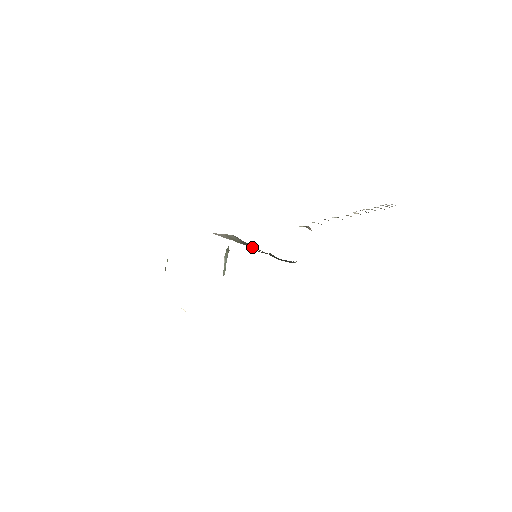
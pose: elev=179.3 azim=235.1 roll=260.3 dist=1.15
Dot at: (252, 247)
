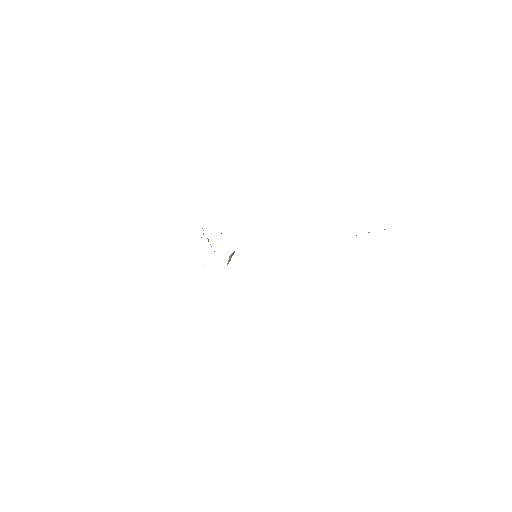
Dot at: occluded
